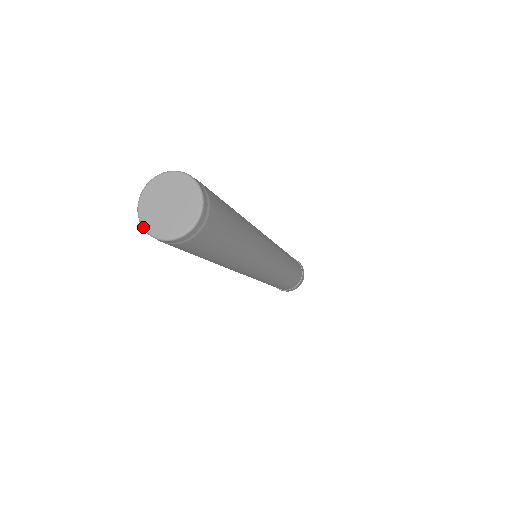
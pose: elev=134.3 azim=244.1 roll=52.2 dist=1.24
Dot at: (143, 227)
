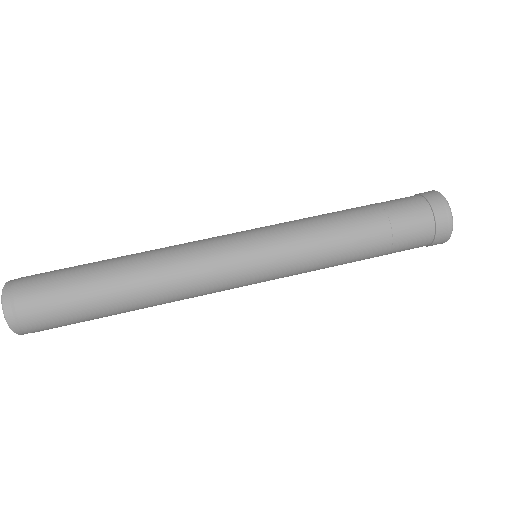
Dot at: occluded
